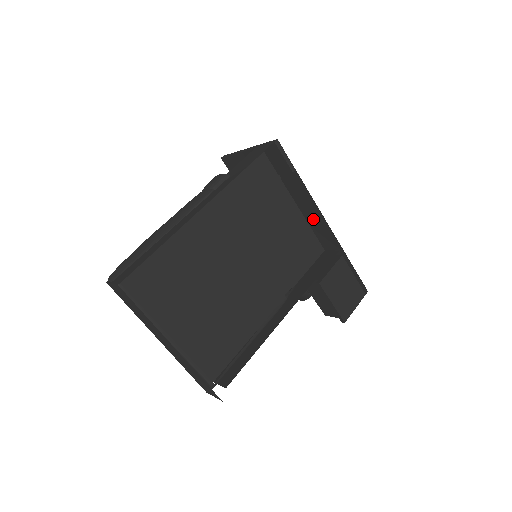
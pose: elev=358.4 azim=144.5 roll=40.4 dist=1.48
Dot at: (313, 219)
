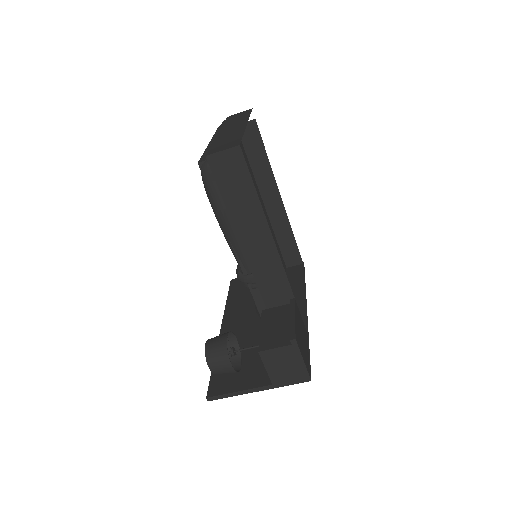
Dot at: occluded
